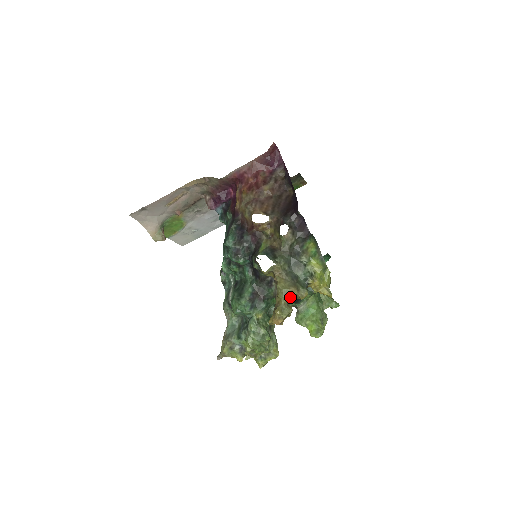
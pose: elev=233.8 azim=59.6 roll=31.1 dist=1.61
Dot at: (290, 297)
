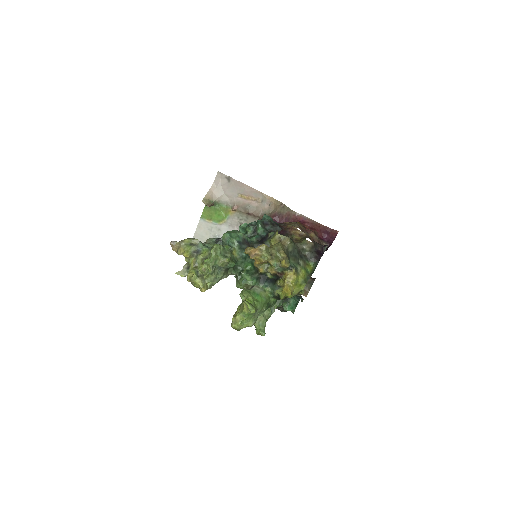
Dot at: (276, 256)
